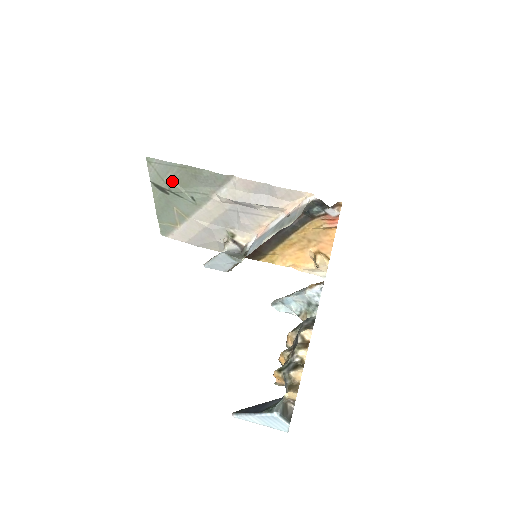
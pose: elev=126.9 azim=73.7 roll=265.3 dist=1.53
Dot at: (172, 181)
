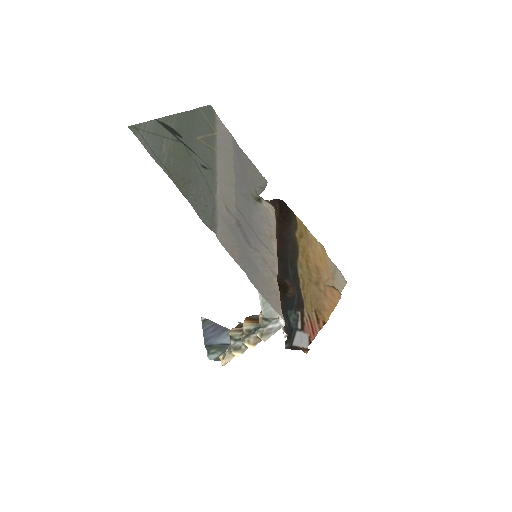
Dot at: (173, 147)
